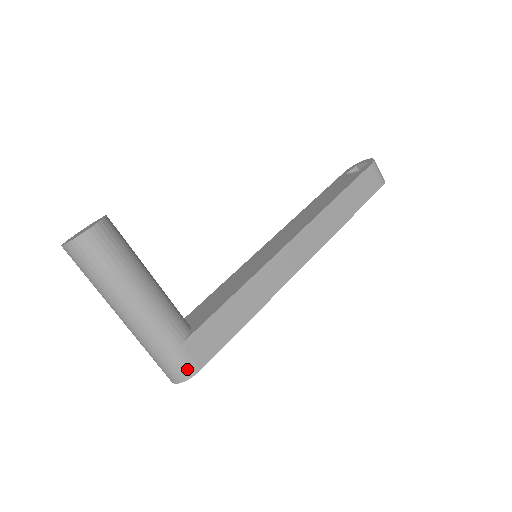
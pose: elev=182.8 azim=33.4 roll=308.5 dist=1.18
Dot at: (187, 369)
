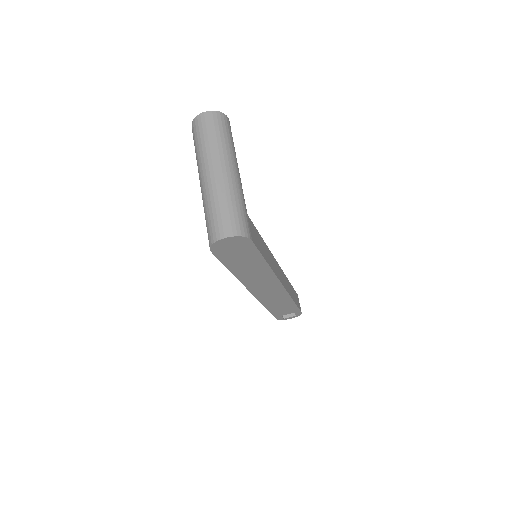
Dot at: (246, 230)
